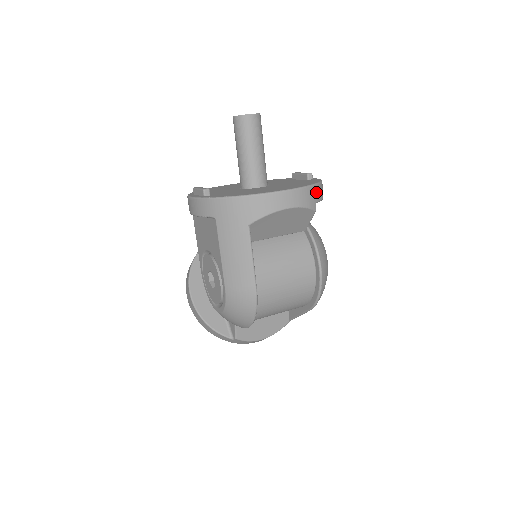
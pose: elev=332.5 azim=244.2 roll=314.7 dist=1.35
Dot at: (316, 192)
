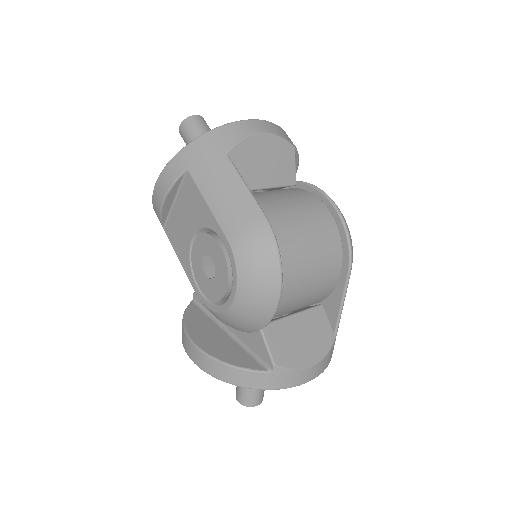
Dot at: (287, 135)
